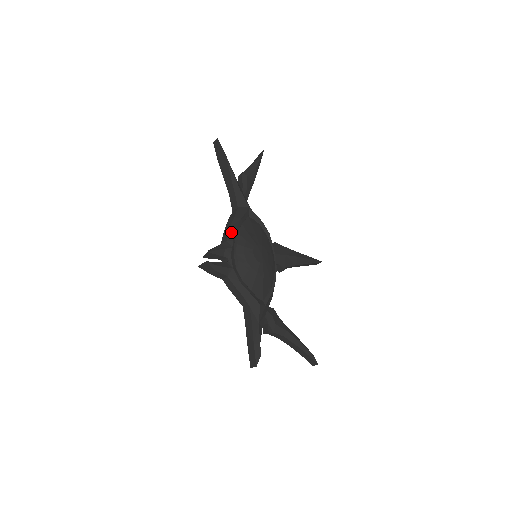
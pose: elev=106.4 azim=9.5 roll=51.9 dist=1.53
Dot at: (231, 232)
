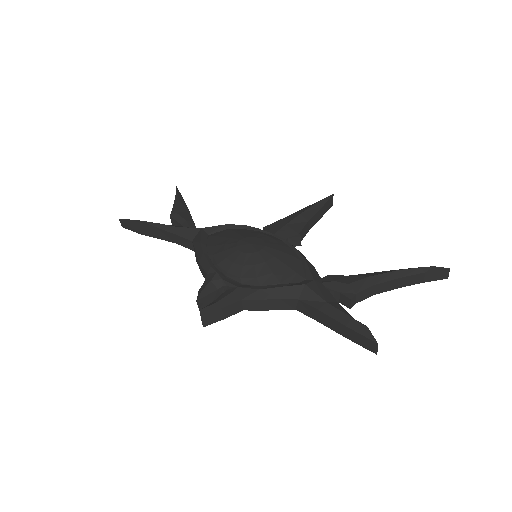
Dot at: (203, 263)
